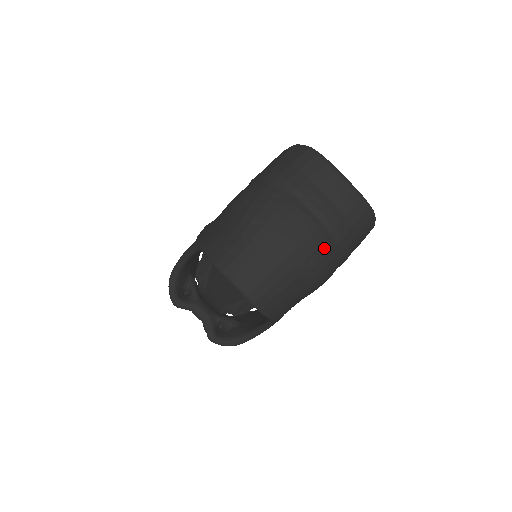
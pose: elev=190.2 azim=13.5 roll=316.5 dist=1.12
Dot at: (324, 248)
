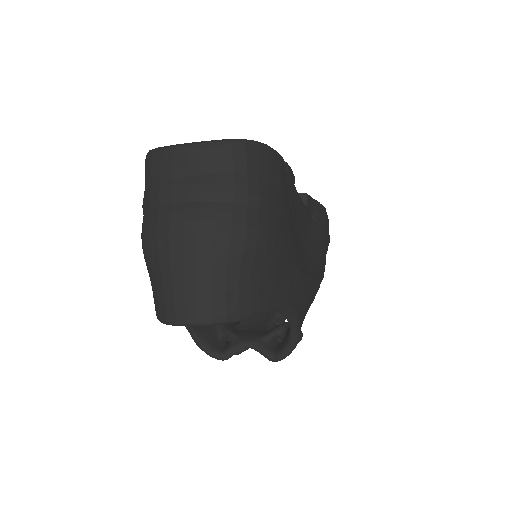
Dot at: (223, 219)
